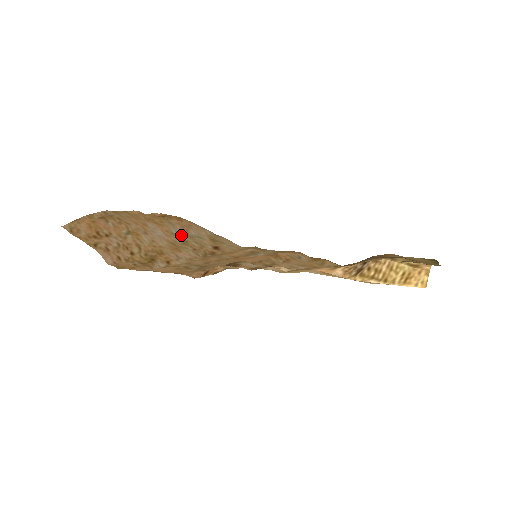
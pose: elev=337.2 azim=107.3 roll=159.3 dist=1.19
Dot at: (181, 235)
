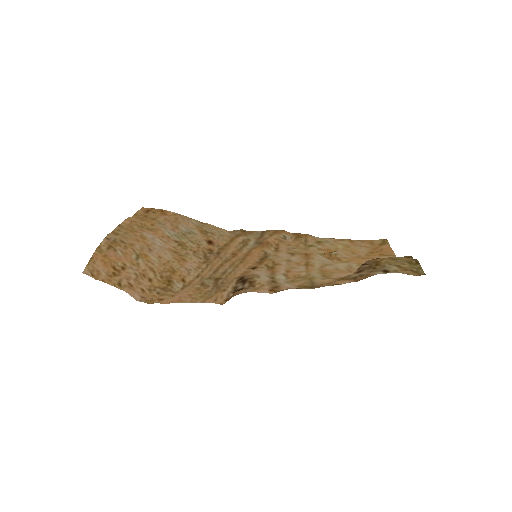
Dot at: (175, 236)
